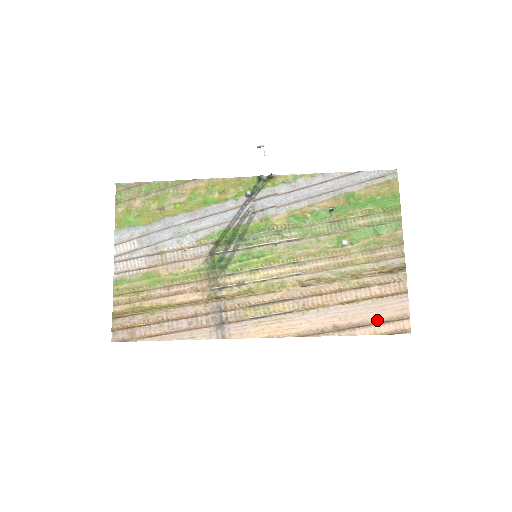
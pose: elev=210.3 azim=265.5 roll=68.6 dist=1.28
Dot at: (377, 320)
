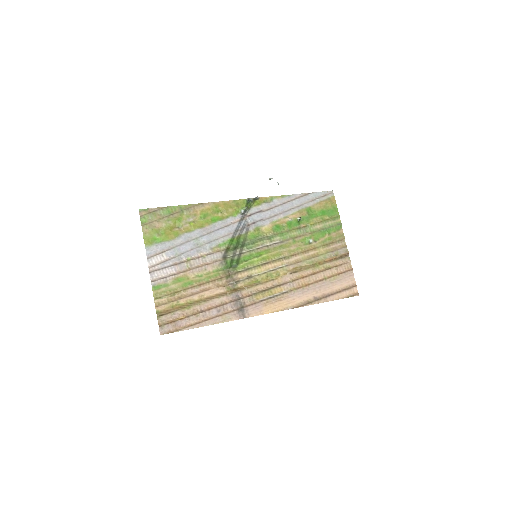
Dot at: (339, 290)
